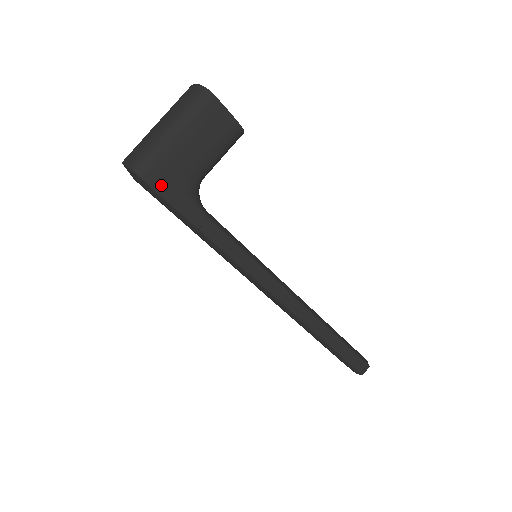
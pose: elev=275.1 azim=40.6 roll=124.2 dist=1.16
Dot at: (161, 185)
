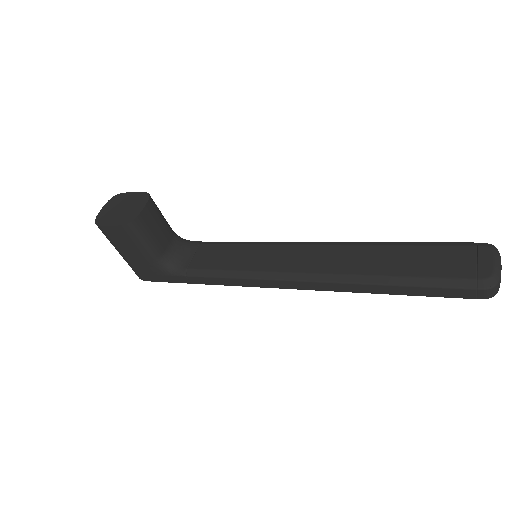
Dot at: (151, 278)
